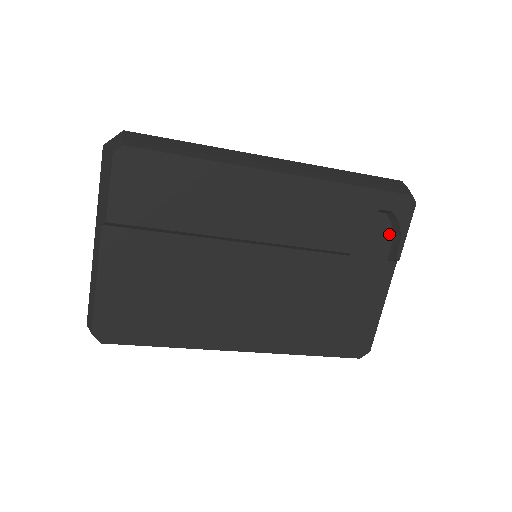
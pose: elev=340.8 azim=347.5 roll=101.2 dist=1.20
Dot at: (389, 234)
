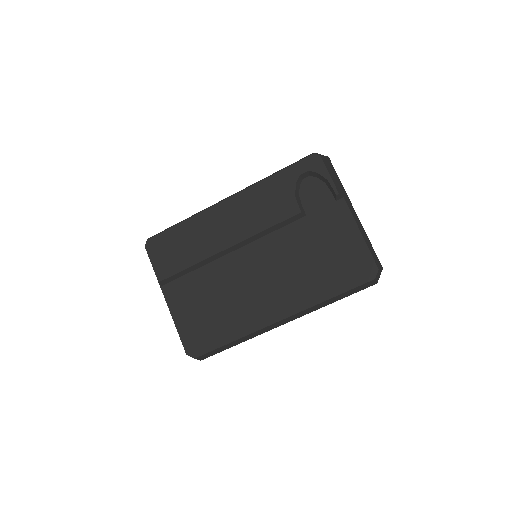
Dot at: (323, 185)
